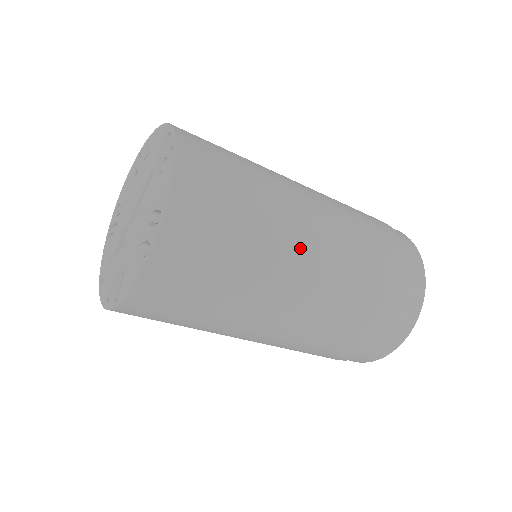
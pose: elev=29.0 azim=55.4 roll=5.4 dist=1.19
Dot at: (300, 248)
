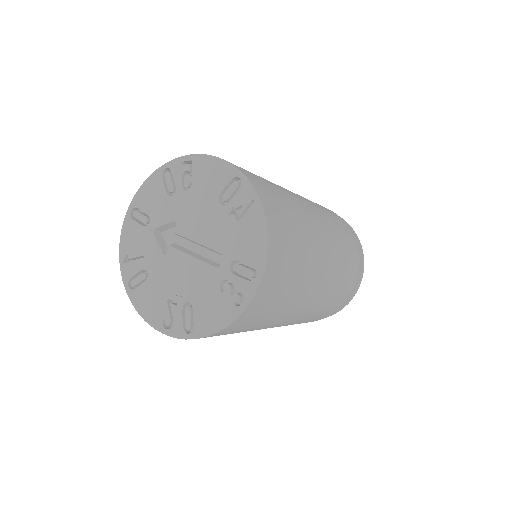
Dot at: occluded
